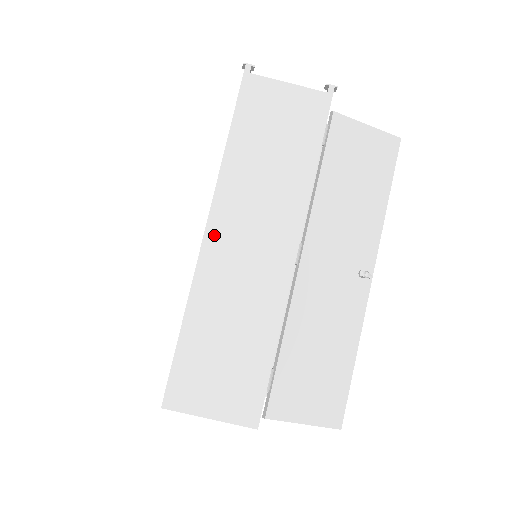
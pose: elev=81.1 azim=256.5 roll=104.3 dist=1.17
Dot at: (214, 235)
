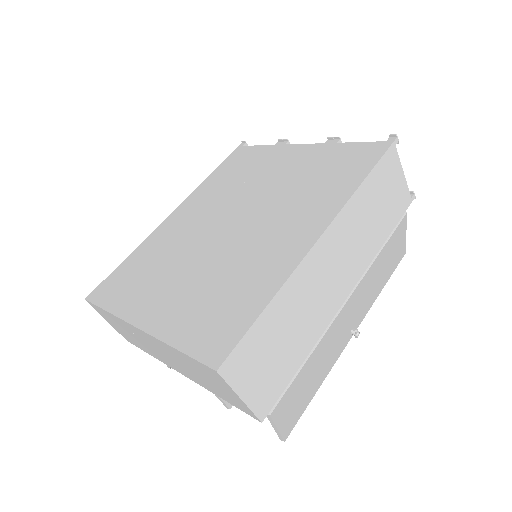
Dot at: (323, 245)
